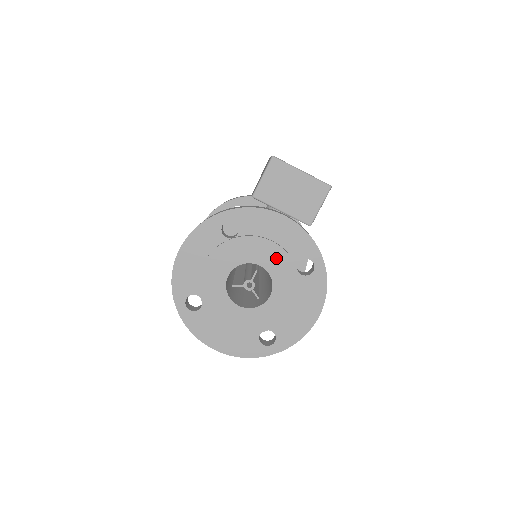
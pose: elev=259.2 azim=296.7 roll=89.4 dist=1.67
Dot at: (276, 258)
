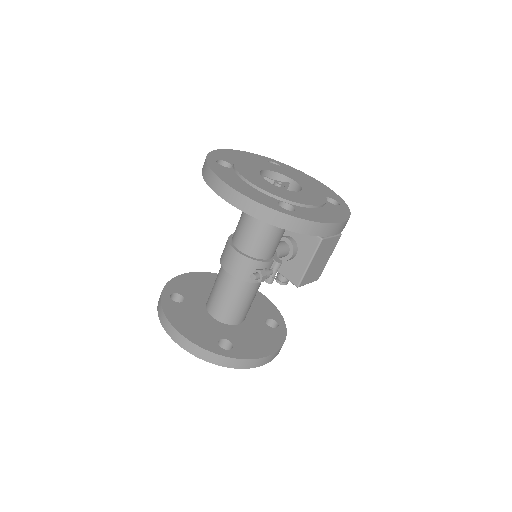
Dot at: (309, 185)
